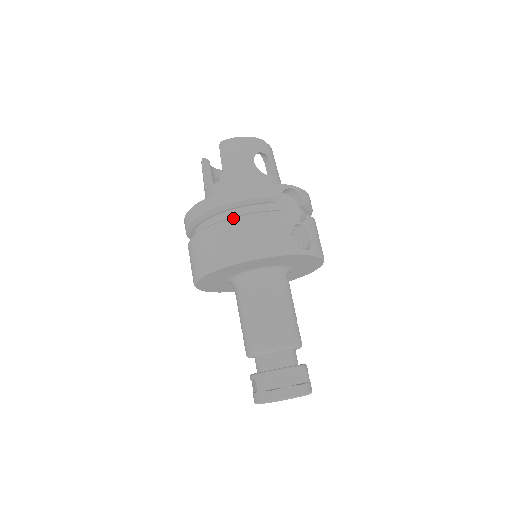
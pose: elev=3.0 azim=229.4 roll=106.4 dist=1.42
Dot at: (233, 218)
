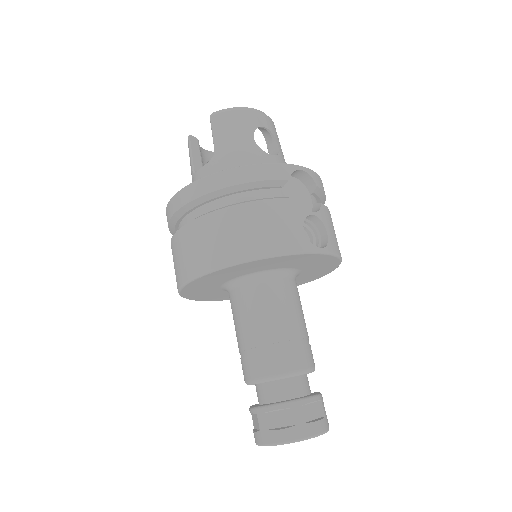
Dot at: (229, 206)
